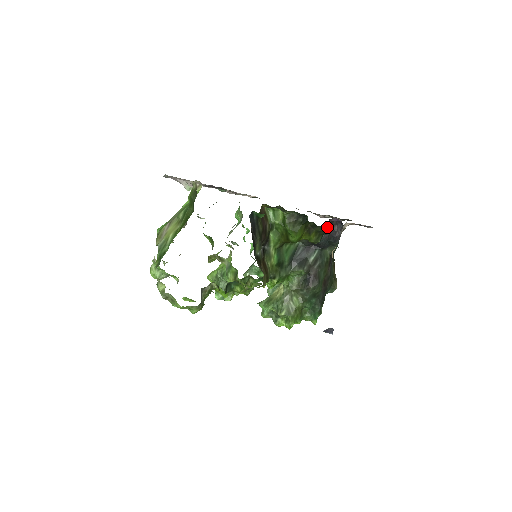
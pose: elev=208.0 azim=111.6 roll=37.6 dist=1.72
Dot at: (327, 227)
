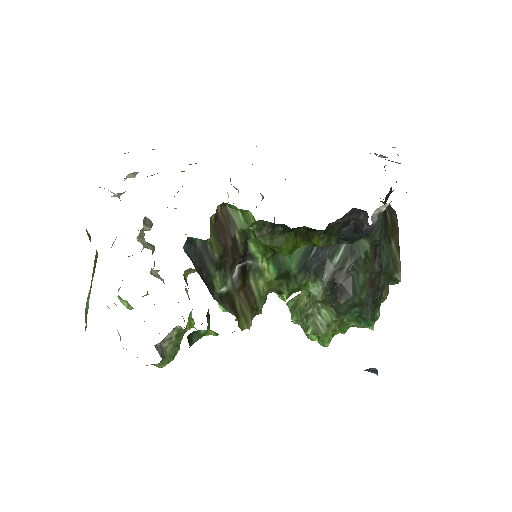
Dot at: (340, 222)
